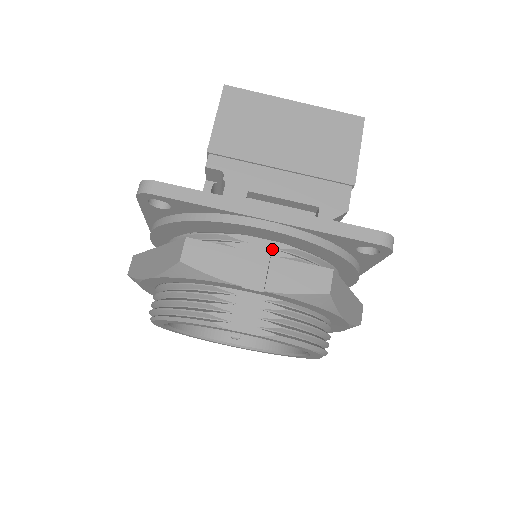
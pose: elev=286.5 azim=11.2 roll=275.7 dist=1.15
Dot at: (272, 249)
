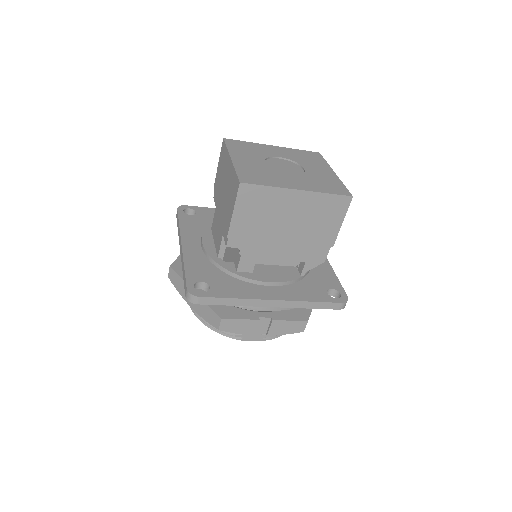
Dot at: occluded
